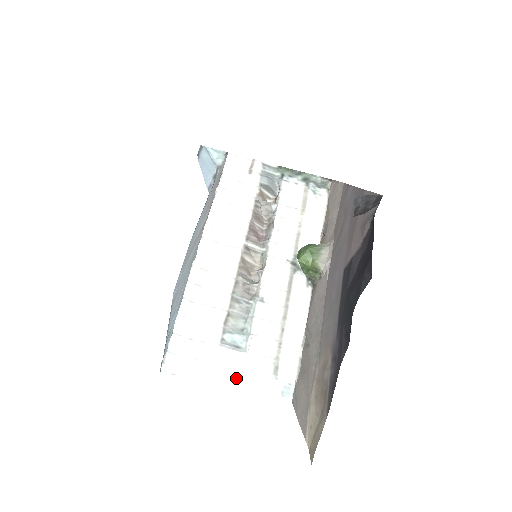
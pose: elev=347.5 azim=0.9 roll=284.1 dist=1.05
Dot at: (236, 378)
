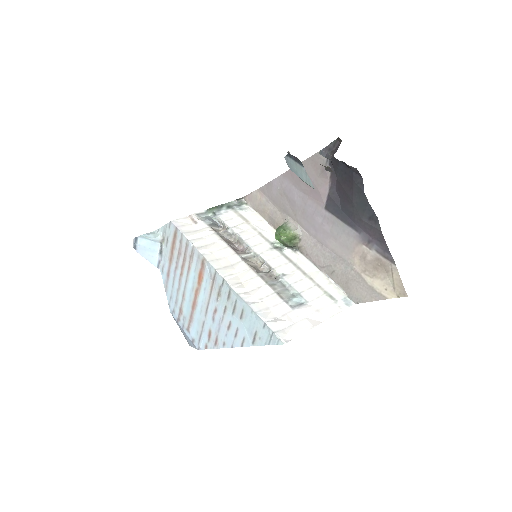
Dot at: (320, 316)
